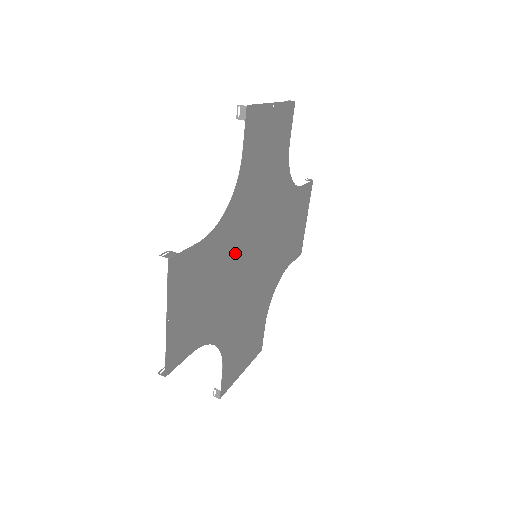
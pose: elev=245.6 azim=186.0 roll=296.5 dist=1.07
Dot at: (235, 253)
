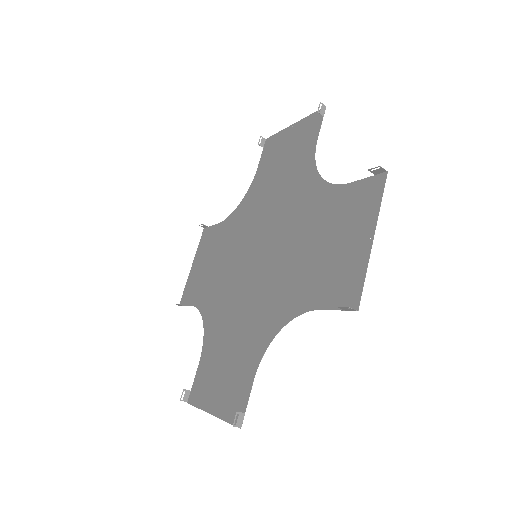
Dot at: (254, 303)
